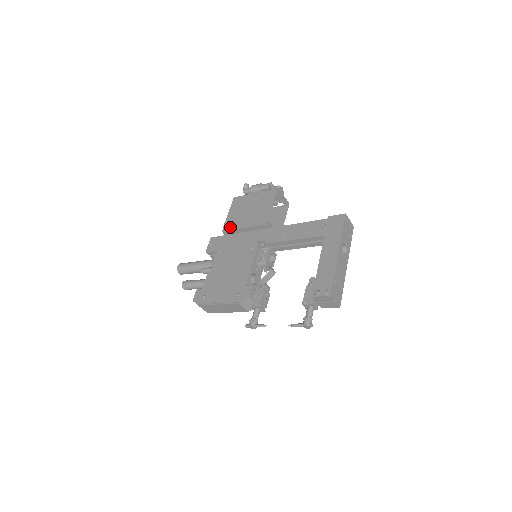
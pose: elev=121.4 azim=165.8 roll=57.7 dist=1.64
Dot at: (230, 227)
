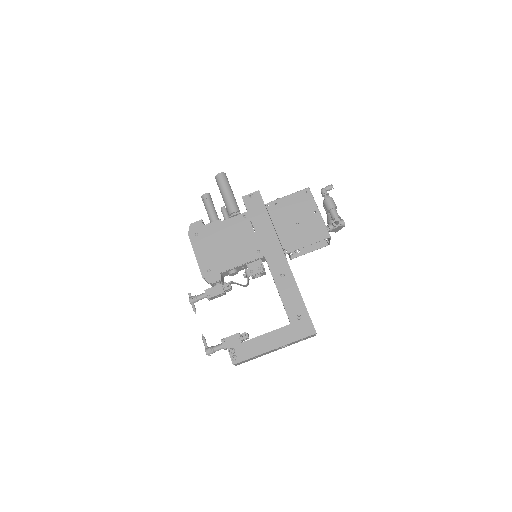
Dot at: (272, 211)
